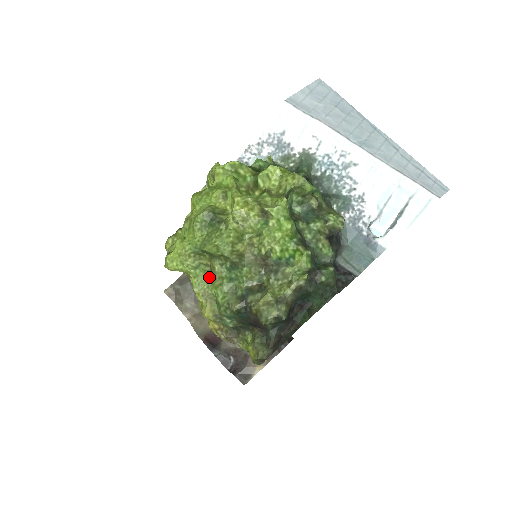
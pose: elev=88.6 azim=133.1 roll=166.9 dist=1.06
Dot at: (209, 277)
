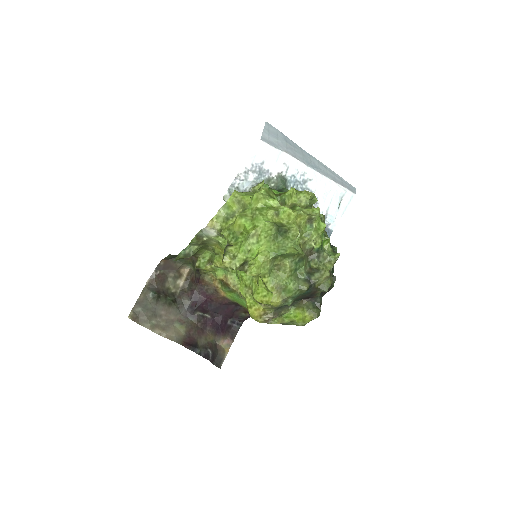
Dot at: (277, 274)
